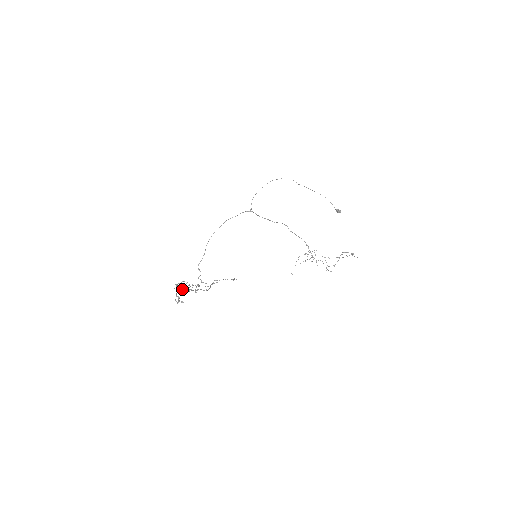
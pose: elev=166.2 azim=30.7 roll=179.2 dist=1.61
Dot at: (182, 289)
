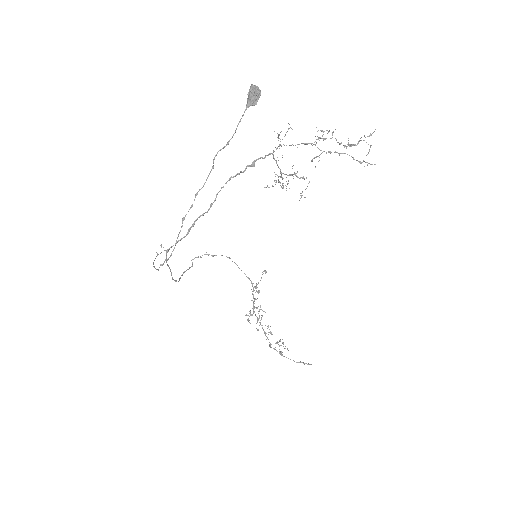
Dot at: occluded
